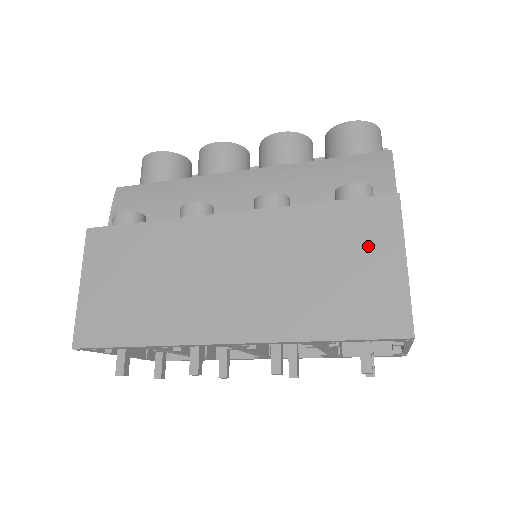
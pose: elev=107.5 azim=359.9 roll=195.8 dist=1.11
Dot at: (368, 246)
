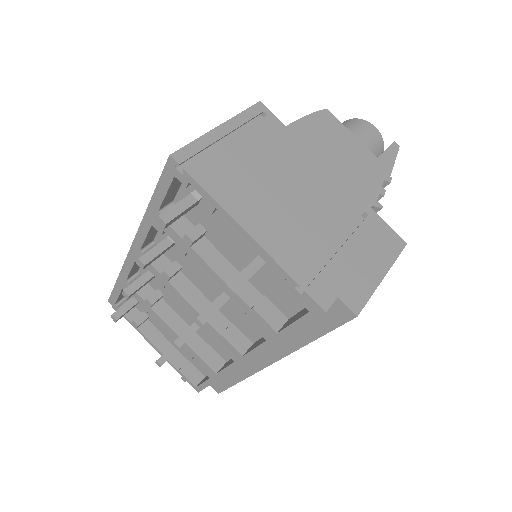
Dot at: occluded
